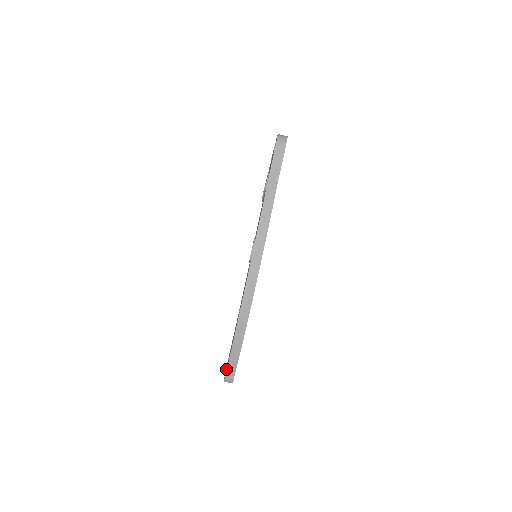
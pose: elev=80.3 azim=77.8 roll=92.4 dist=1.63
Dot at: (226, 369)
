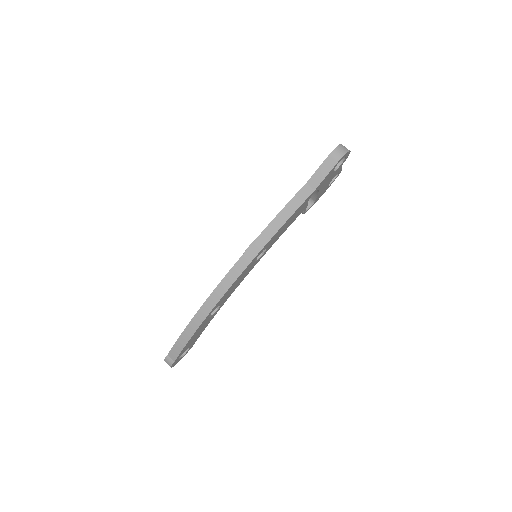
Dot at: occluded
